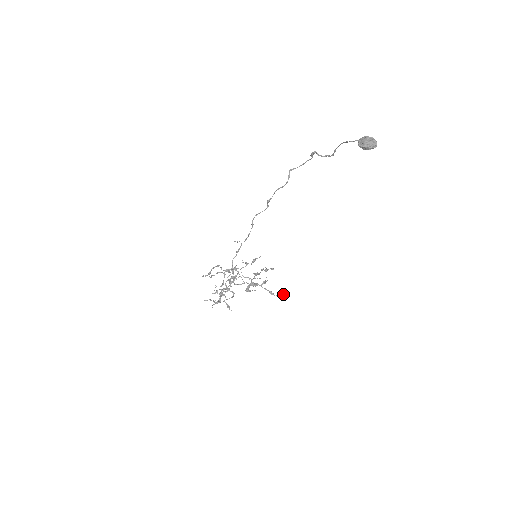
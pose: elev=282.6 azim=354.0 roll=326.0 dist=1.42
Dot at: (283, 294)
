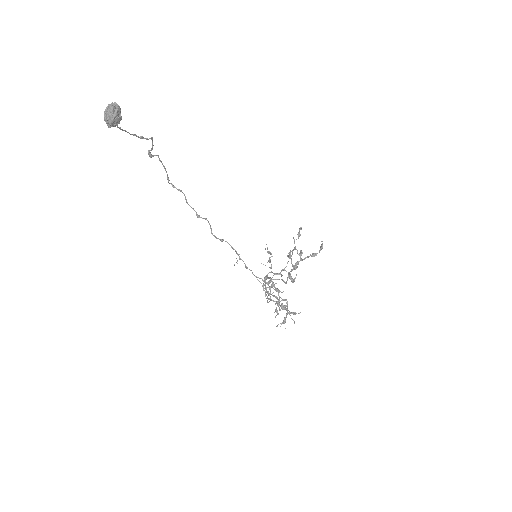
Dot at: (321, 244)
